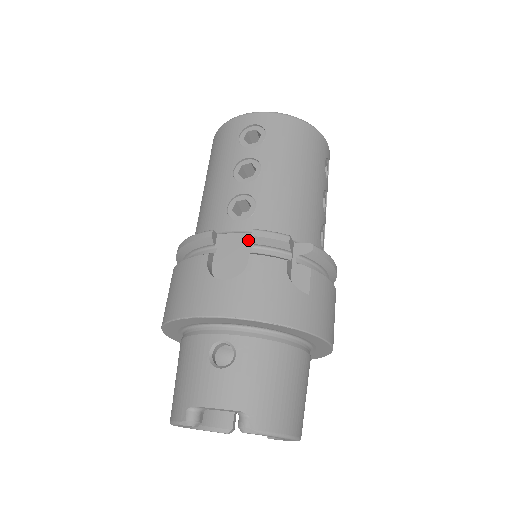
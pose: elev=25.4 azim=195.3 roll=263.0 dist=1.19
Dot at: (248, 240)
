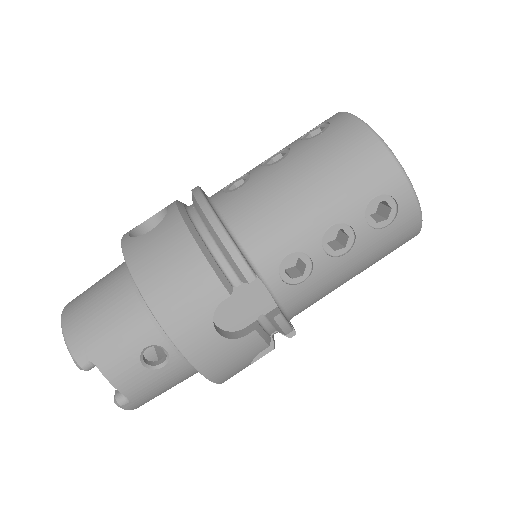
Dot at: (267, 305)
